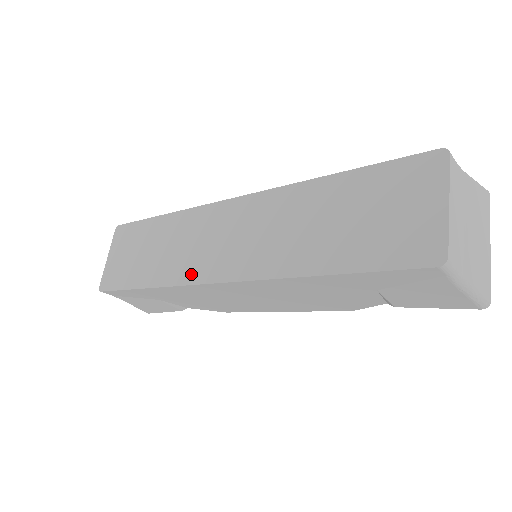
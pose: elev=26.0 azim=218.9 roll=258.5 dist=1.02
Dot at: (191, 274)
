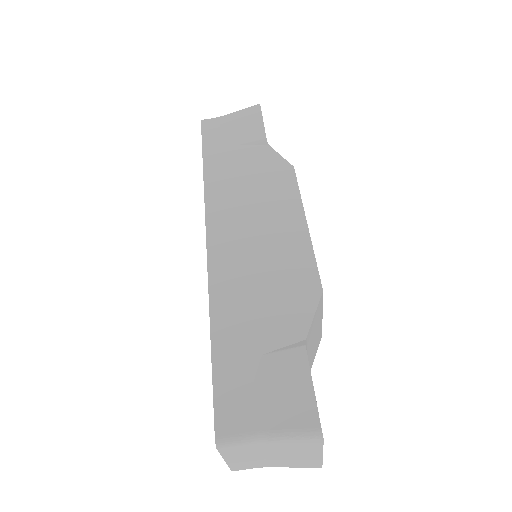
Dot at: occluded
